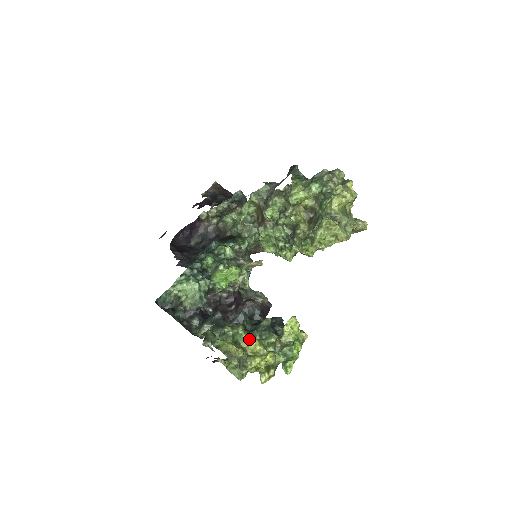
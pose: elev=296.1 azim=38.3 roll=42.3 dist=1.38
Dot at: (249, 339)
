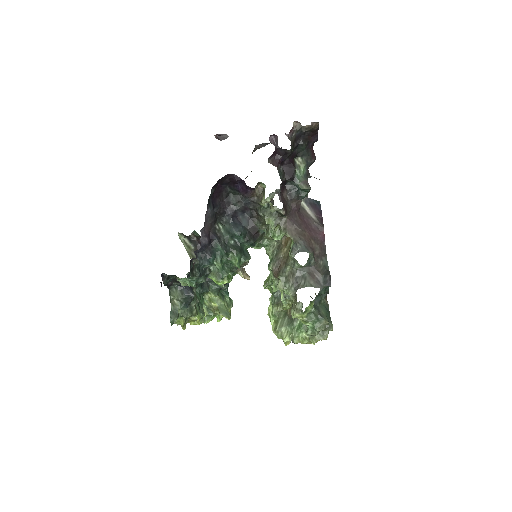
Dot at: (196, 317)
